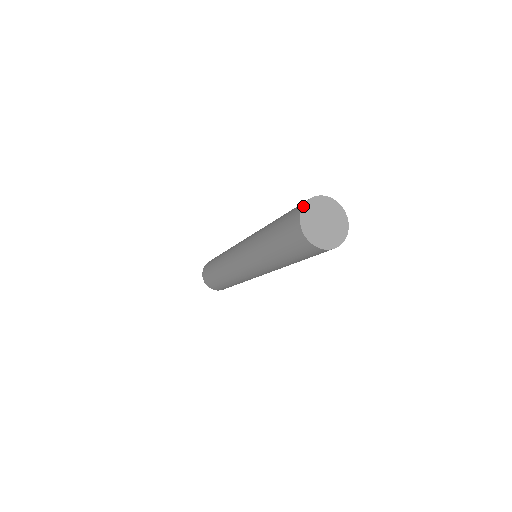
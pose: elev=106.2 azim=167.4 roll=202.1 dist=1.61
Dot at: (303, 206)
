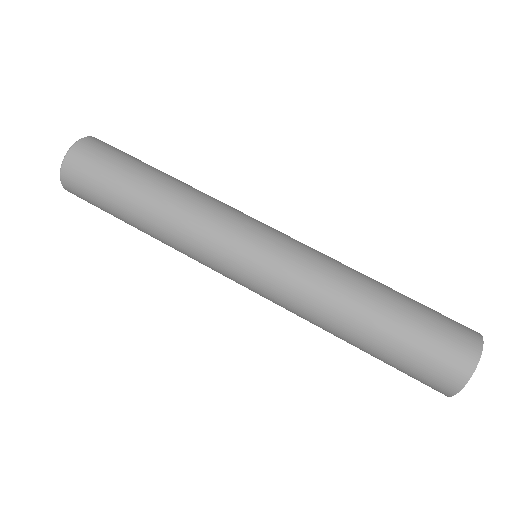
Dot at: occluded
